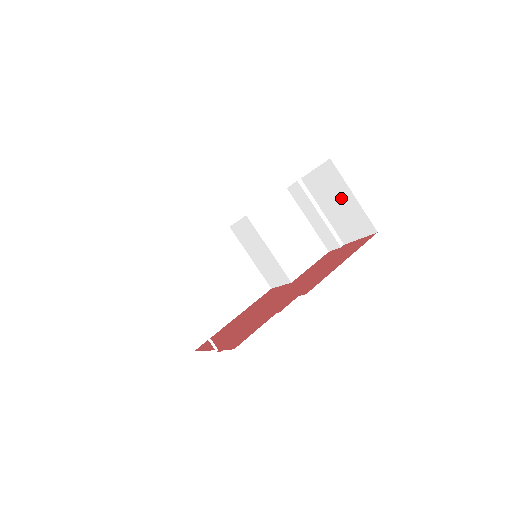
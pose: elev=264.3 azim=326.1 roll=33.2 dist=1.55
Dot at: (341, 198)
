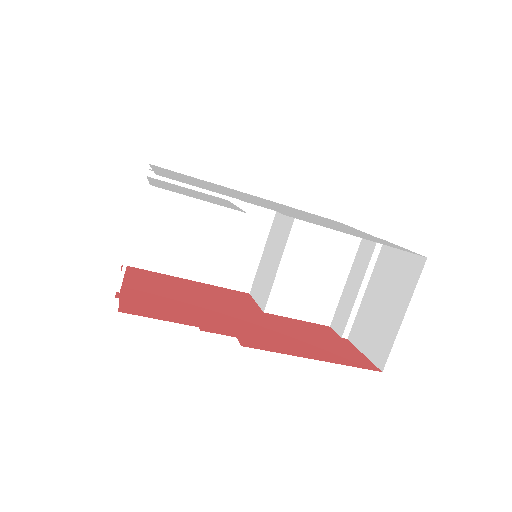
Dot at: (392, 302)
